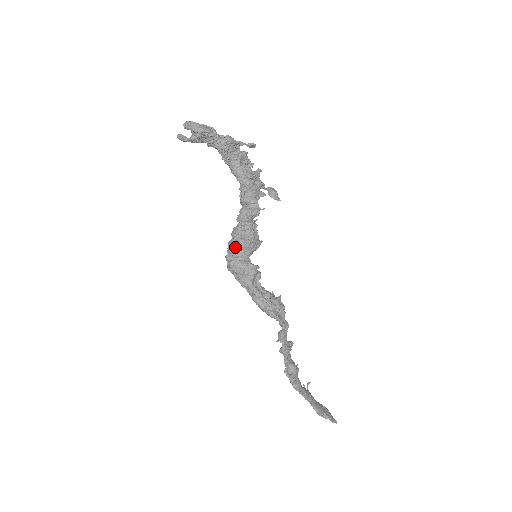
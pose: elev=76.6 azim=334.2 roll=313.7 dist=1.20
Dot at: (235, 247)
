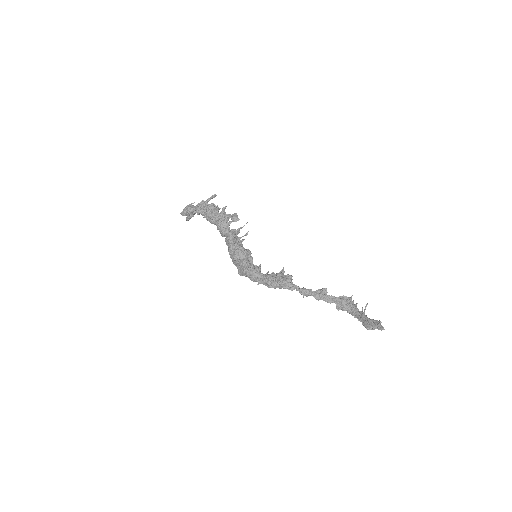
Dot at: (234, 264)
